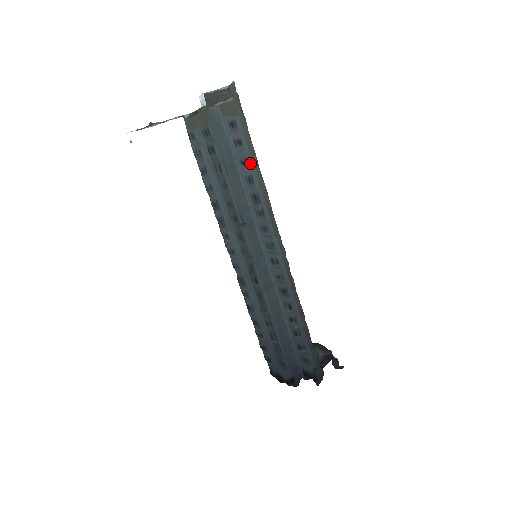
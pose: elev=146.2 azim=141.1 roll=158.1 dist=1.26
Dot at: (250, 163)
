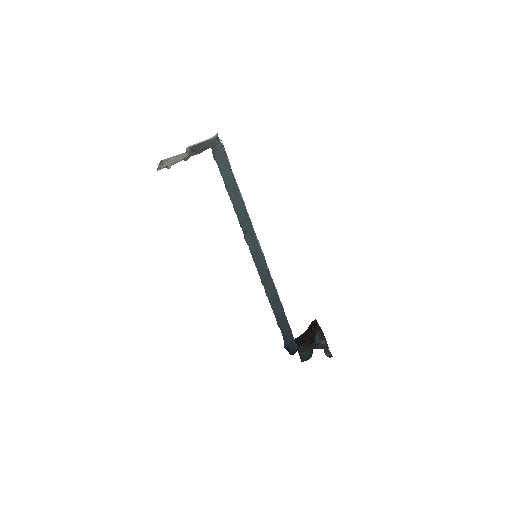
Dot at: (239, 192)
